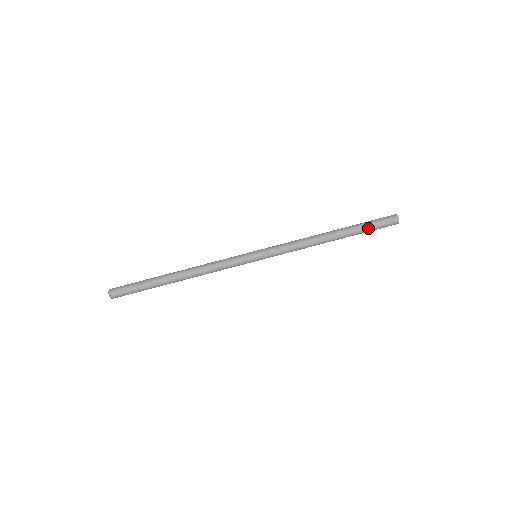
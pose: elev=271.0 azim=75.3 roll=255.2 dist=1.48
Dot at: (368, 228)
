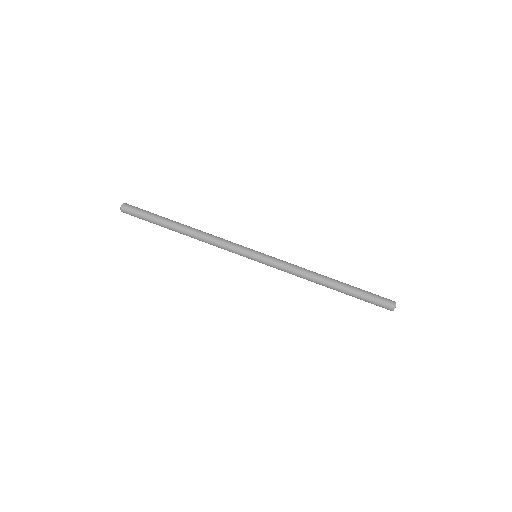
Dot at: (362, 299)
